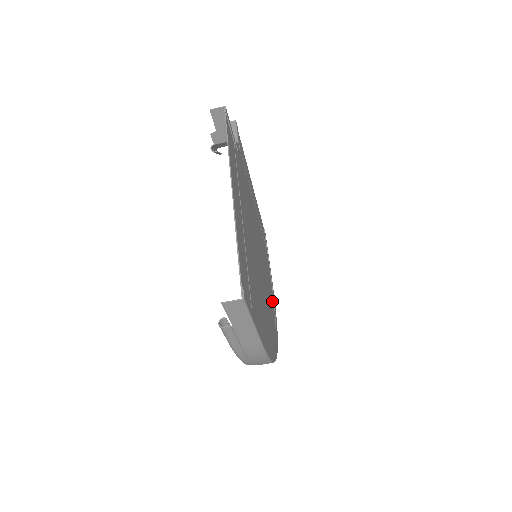
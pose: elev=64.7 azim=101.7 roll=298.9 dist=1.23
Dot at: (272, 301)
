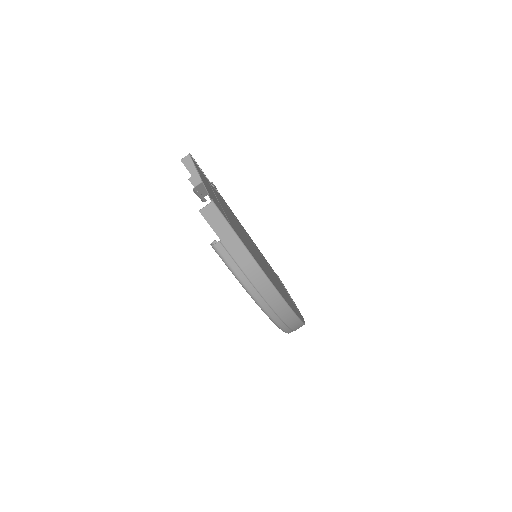
Dot at: (294, 306)
